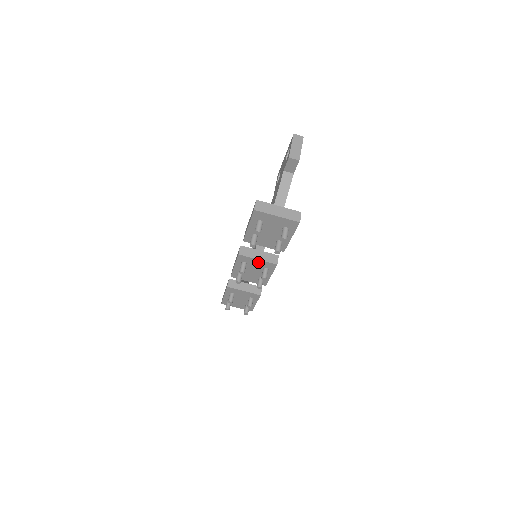
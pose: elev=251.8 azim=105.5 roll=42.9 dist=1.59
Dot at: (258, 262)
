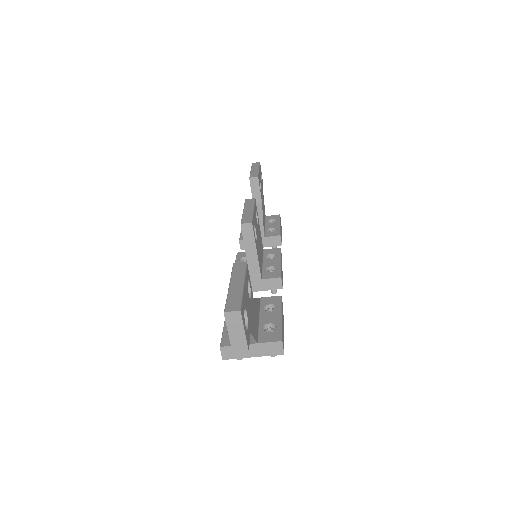
Dot at: occluded
